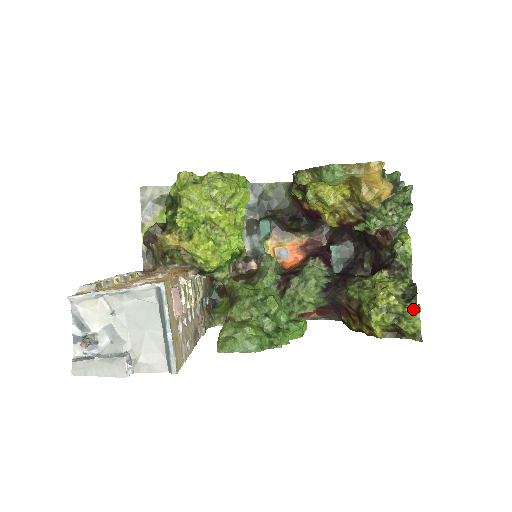
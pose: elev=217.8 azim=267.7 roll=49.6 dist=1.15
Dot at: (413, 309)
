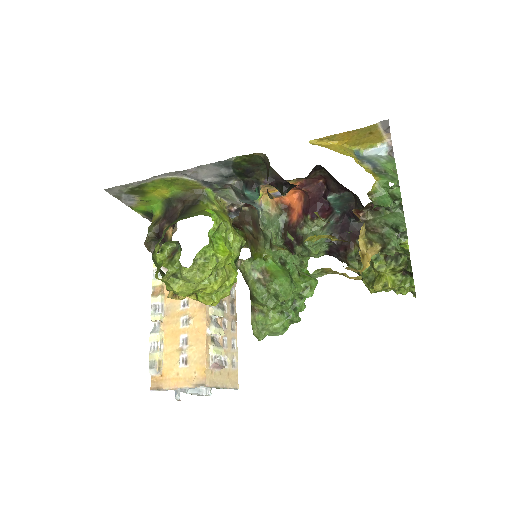
Dot at: (407, 288)
